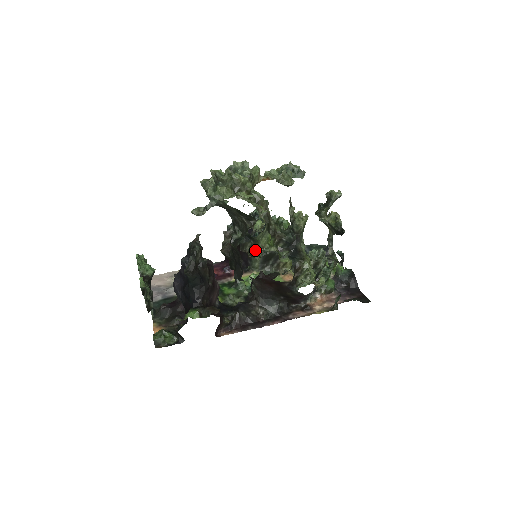
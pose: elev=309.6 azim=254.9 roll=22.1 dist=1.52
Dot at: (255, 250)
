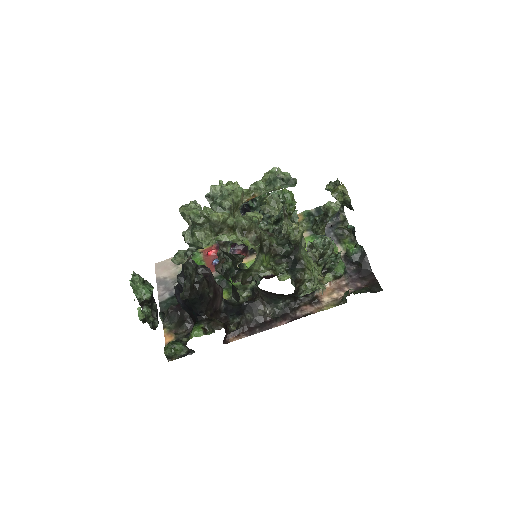
Dot at: (249, 275)
